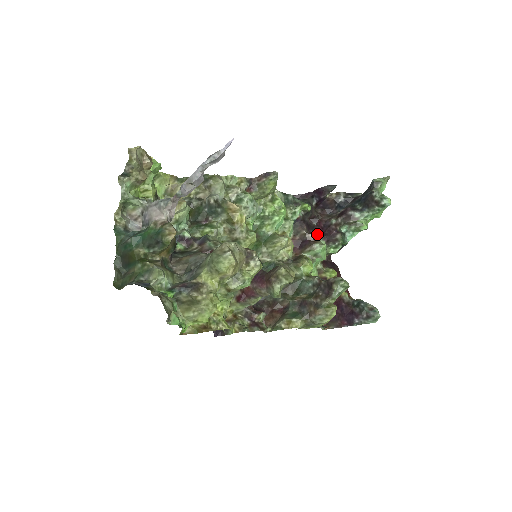
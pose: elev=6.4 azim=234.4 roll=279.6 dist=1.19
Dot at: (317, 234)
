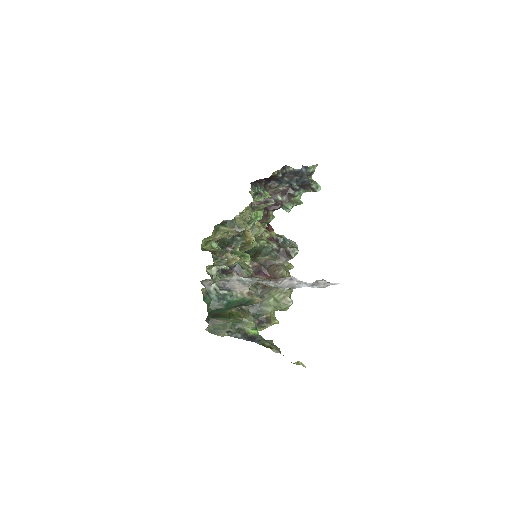
Dot at: occluded
